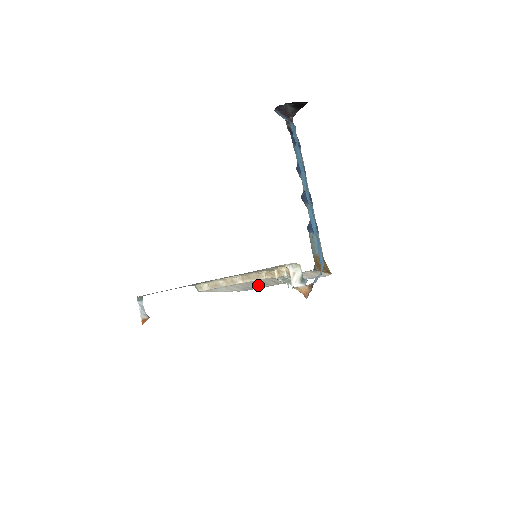
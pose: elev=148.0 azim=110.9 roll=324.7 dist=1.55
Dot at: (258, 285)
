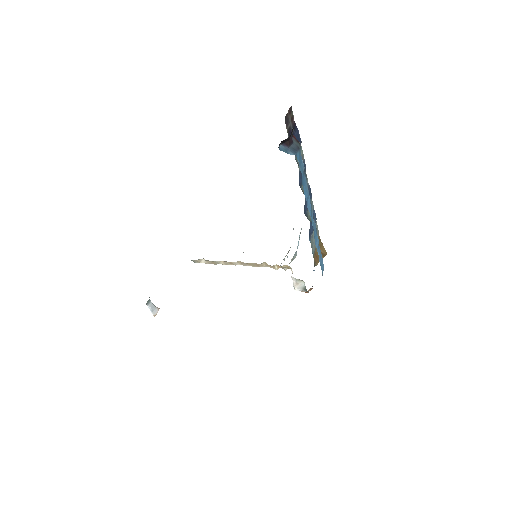
Dot at: occluded
